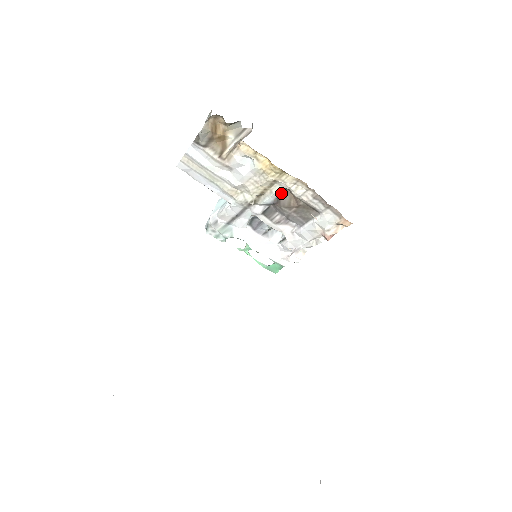
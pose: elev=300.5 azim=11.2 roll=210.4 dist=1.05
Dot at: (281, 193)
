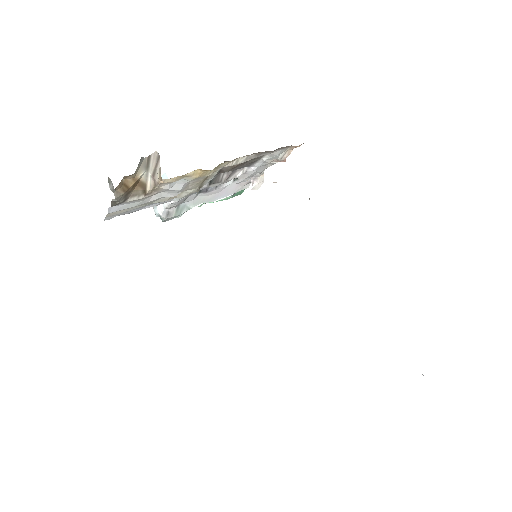
Dot at: occluded
